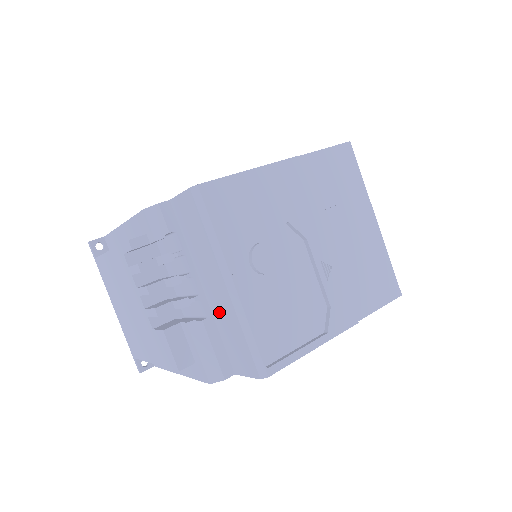
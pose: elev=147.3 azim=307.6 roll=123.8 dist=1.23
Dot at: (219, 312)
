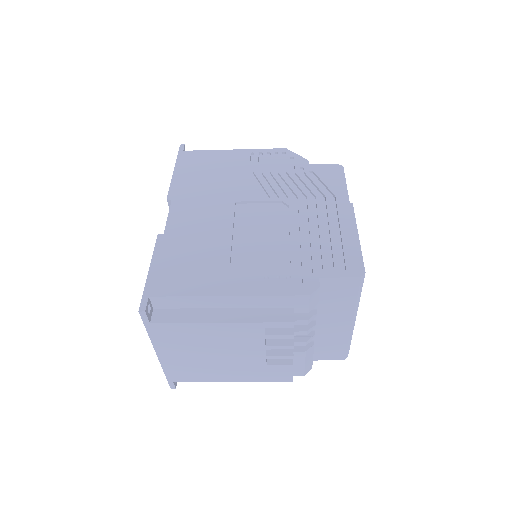
Dot at: (326, 335)
